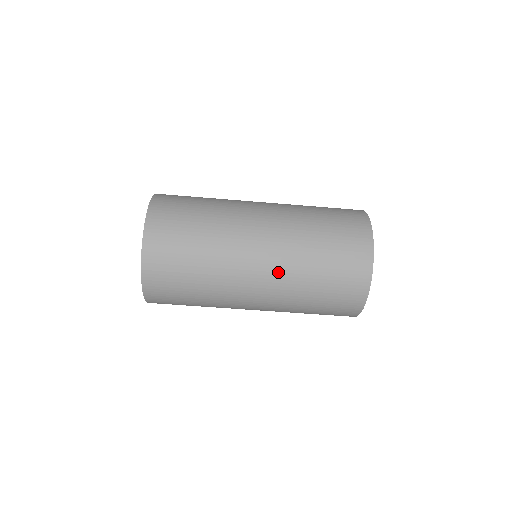
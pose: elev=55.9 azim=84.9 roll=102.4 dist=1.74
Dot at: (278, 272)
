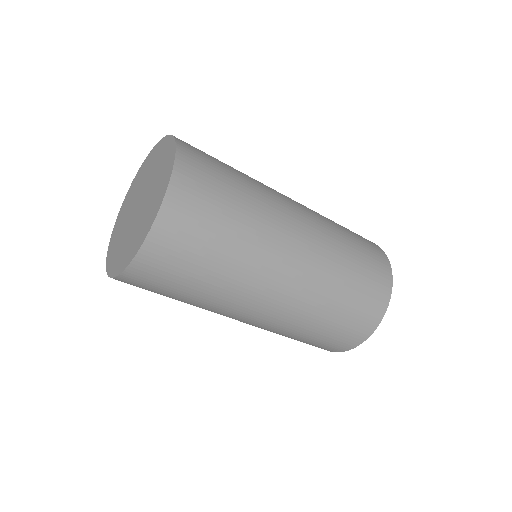
Dot at: occluded
